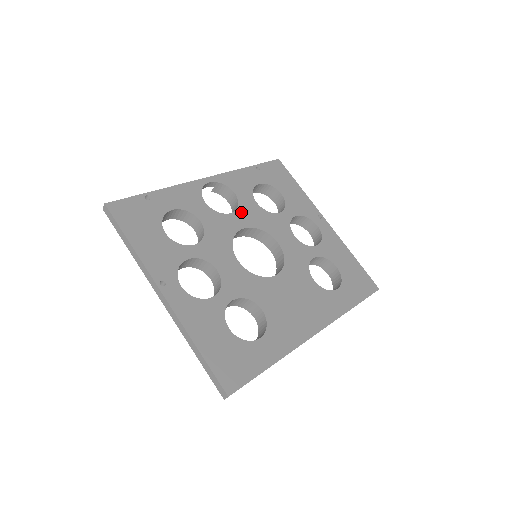
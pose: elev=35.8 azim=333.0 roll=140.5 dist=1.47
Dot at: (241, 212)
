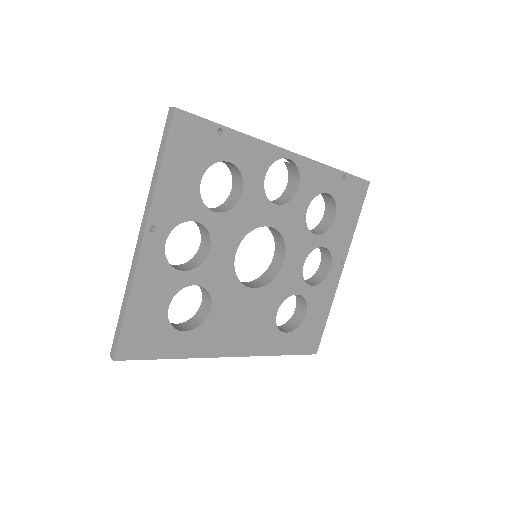
Dot at: (285, 210)
